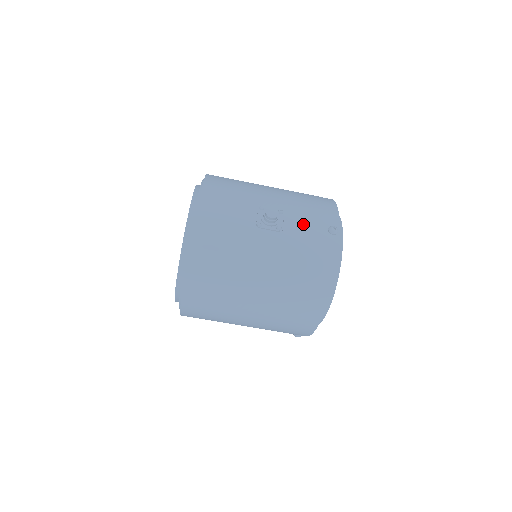
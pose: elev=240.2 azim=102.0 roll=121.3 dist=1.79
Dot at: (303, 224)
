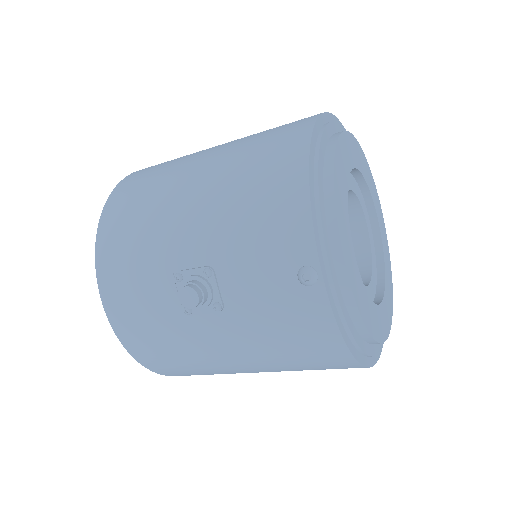
Dot at: (251, 283)
